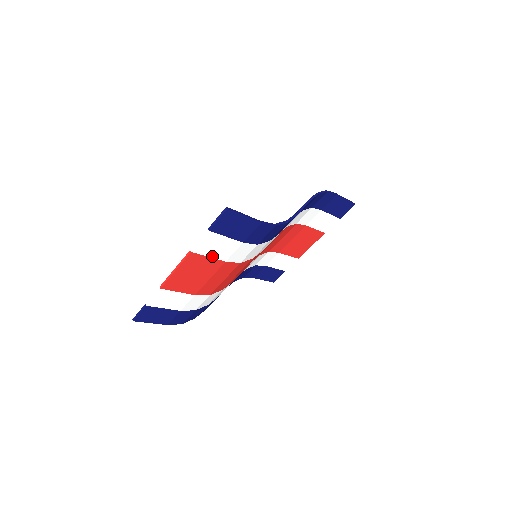
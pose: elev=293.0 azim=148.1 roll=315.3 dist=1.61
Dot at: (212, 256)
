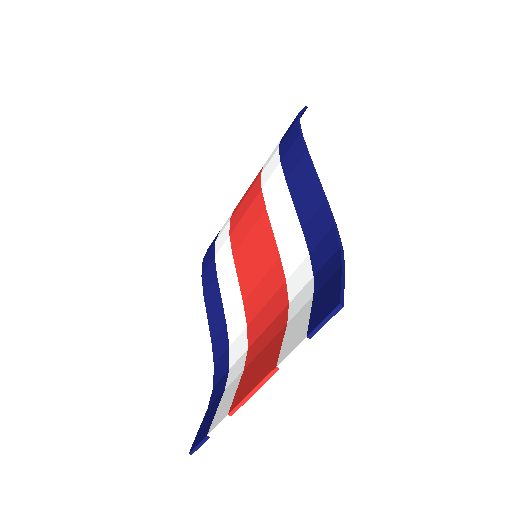
Dot at: occluded
